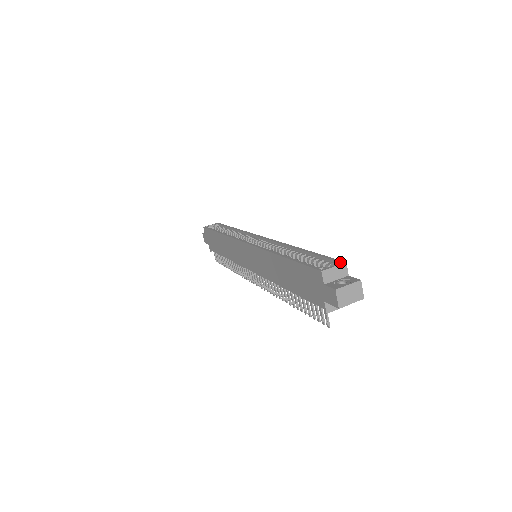
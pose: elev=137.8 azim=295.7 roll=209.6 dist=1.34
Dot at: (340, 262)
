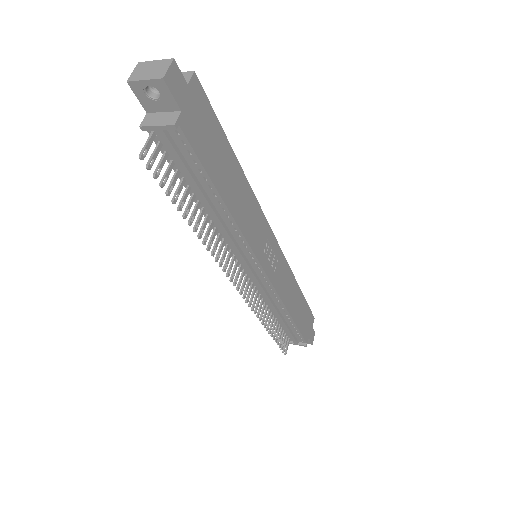
Dot at: (193, 77)
